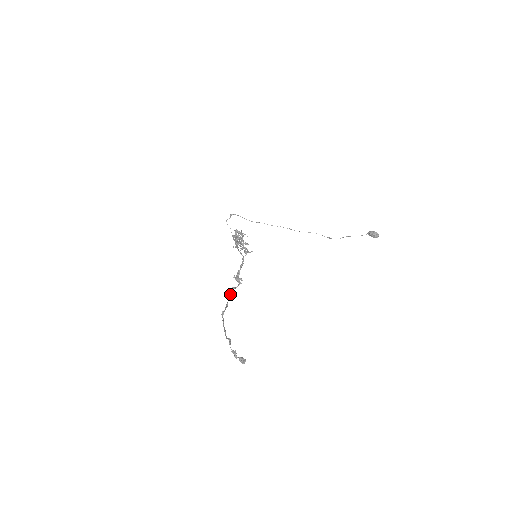
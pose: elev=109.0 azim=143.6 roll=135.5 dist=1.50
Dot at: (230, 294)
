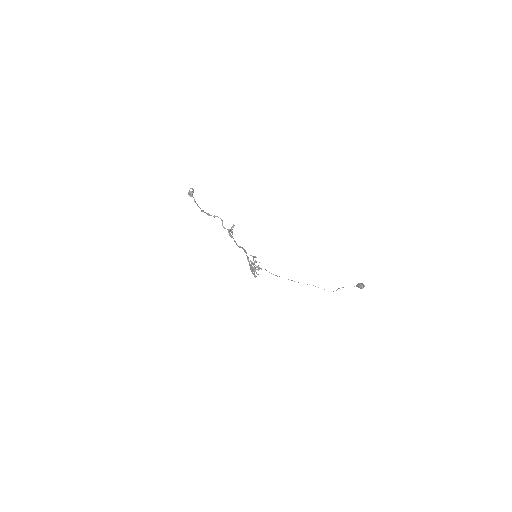
Dot at: (217, 216)
